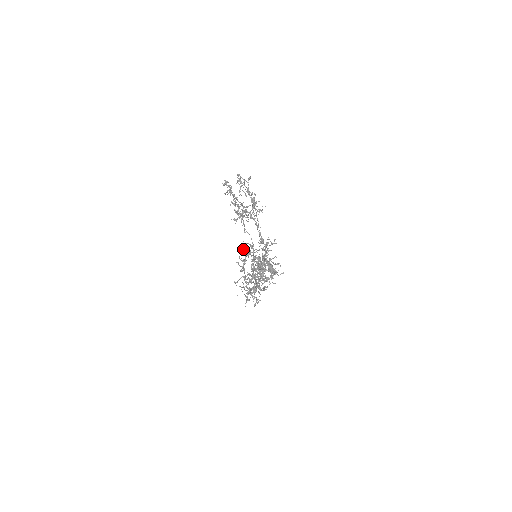
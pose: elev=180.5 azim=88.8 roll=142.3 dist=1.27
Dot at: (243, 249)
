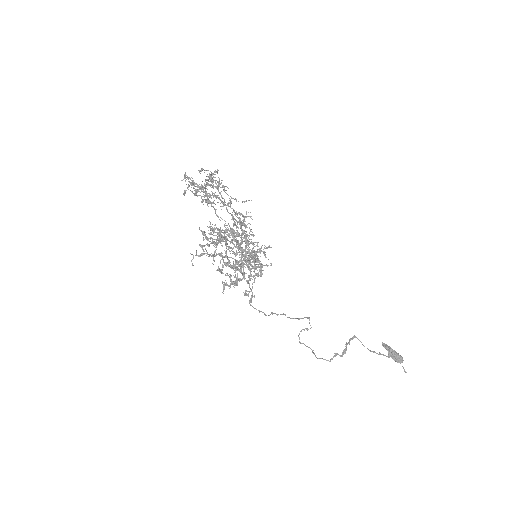
Dot at: occluded
